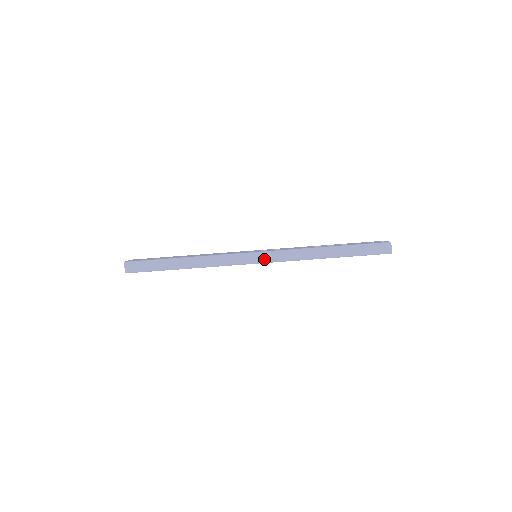
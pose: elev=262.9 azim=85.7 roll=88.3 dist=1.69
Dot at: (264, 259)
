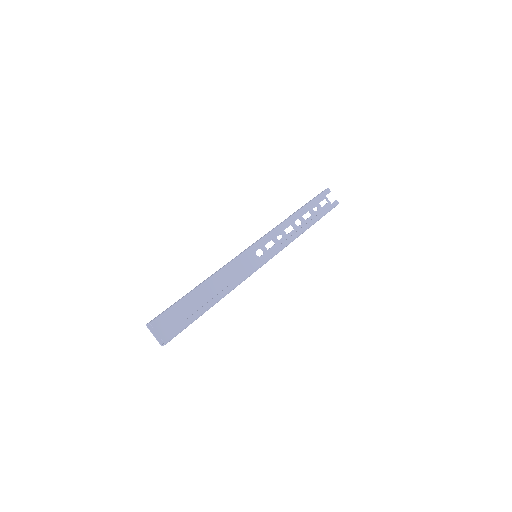
Dot at: (256, 242)
